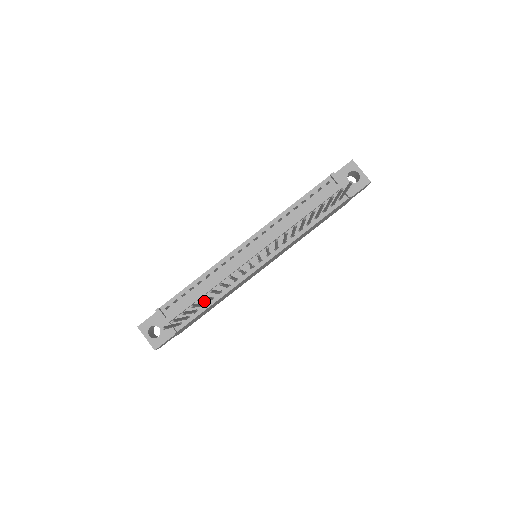
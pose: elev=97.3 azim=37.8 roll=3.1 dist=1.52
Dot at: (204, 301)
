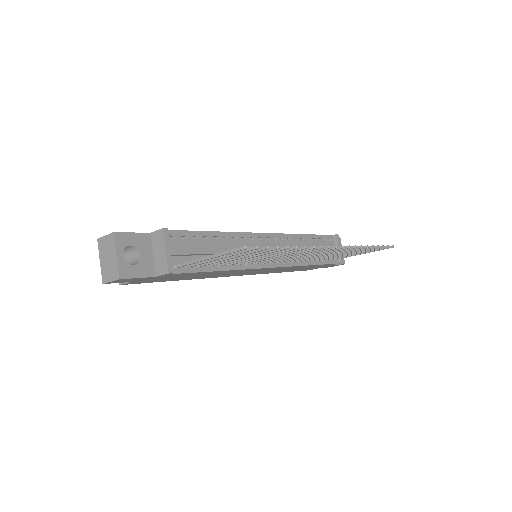
Dot at: occluded
